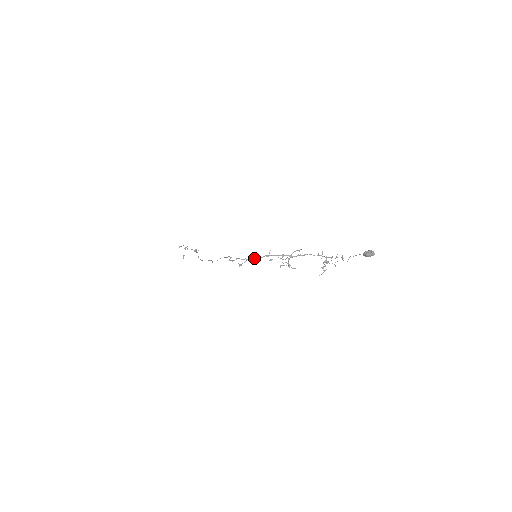
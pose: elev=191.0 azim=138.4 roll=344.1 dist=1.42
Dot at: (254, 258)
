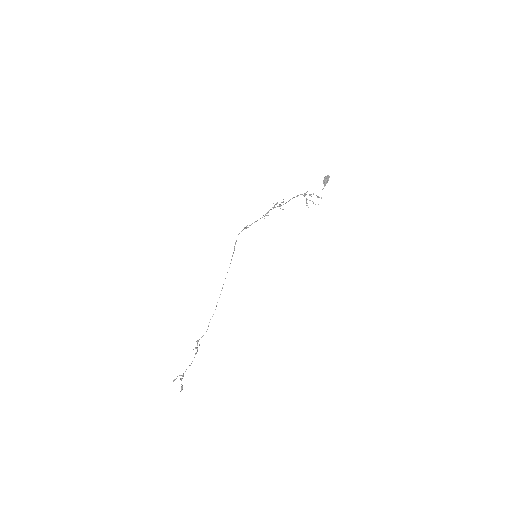
Dot at: occluded
